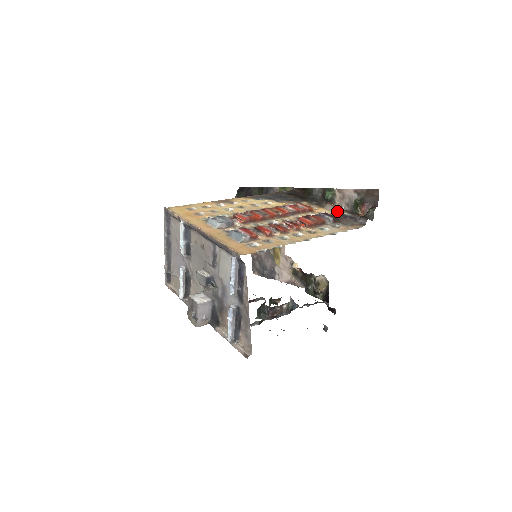
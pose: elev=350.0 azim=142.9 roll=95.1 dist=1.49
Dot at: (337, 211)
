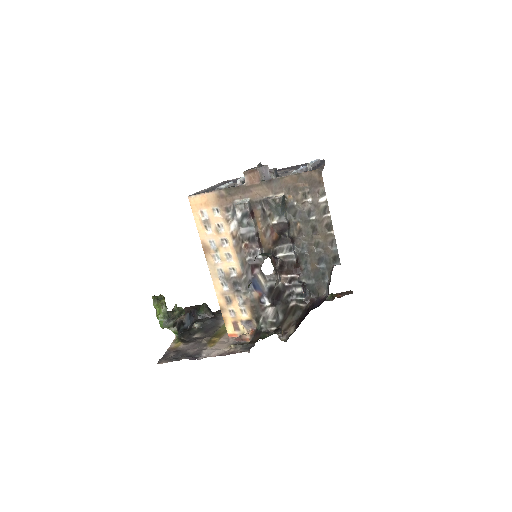
Dot at: occluded
